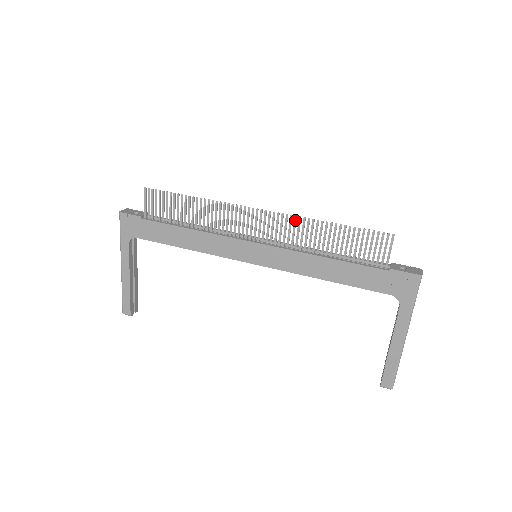
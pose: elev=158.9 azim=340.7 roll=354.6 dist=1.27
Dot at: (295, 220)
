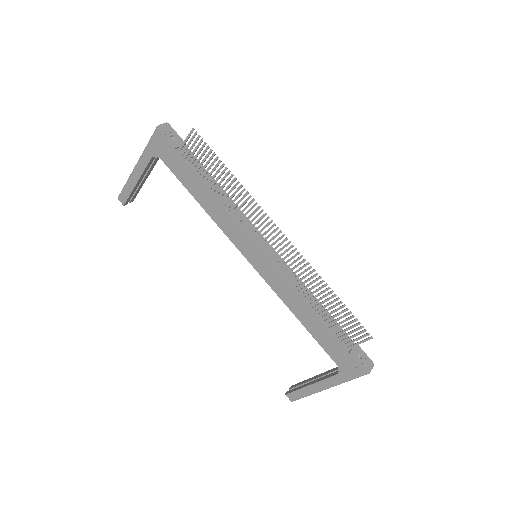
Dot at: (306, 265)
